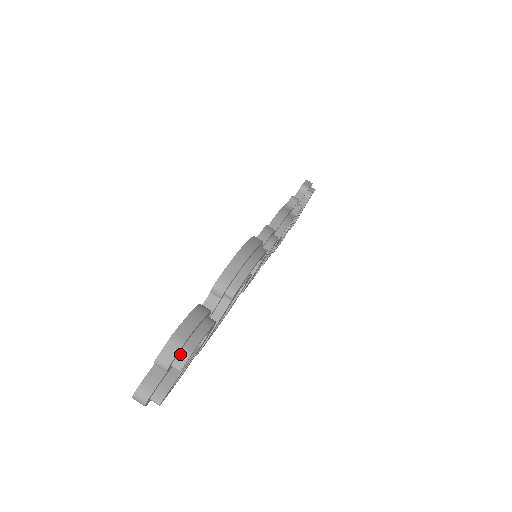
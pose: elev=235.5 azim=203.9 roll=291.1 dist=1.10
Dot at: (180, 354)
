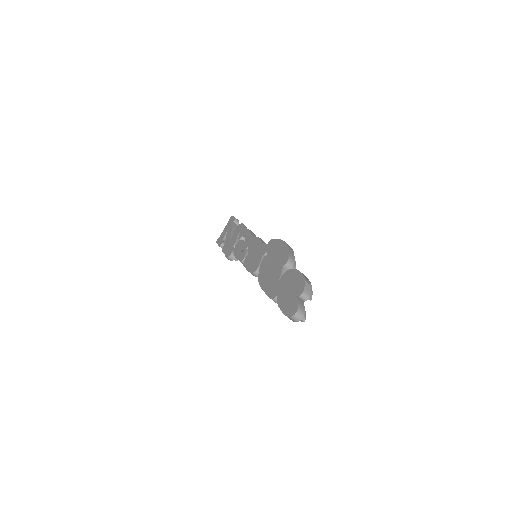
Dot at: (309, 292)
